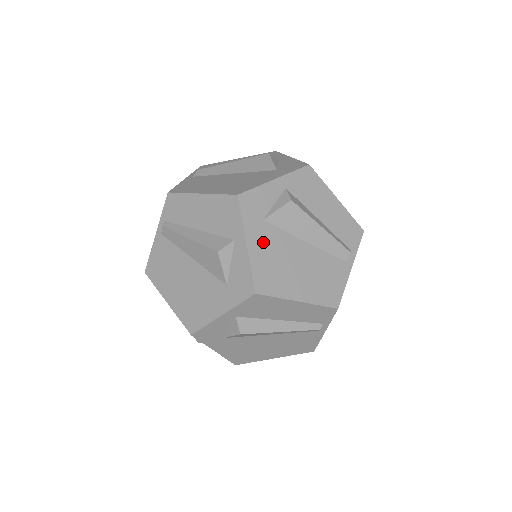
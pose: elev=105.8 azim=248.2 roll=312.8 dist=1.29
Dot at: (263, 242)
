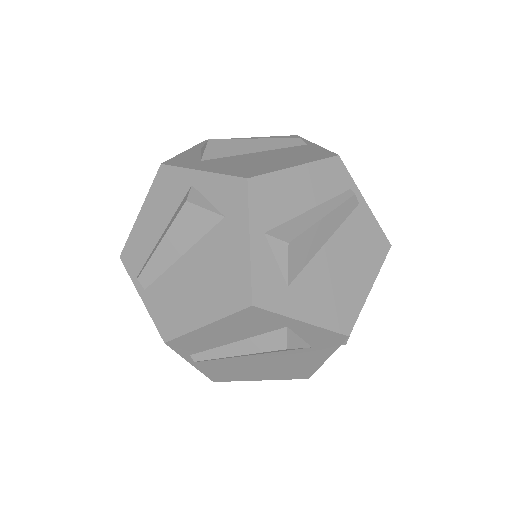
Dot at: (308, 300)
